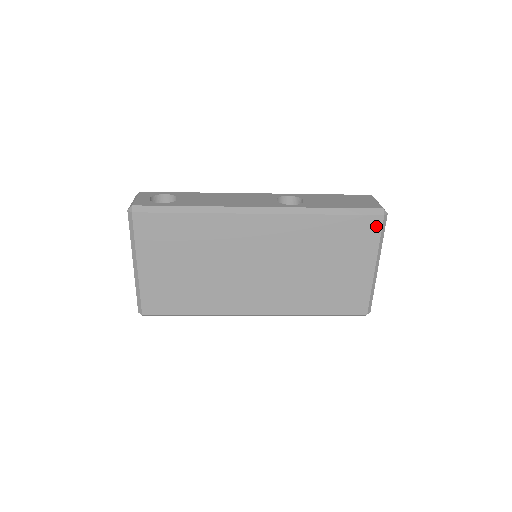
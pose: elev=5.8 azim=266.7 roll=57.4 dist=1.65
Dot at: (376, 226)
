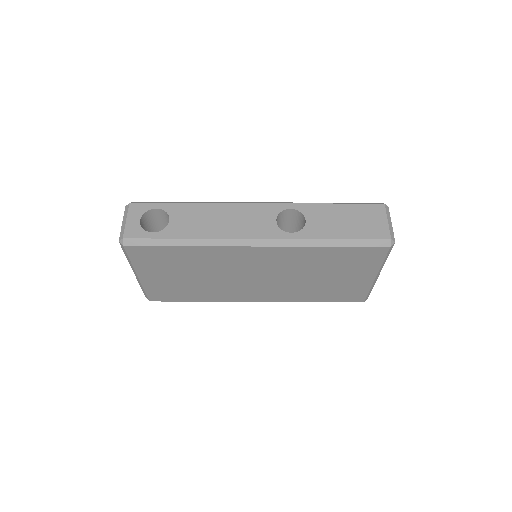
Dot at: (381, 253)
